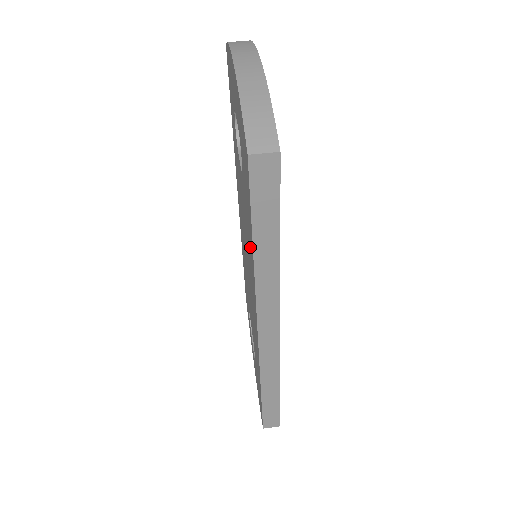
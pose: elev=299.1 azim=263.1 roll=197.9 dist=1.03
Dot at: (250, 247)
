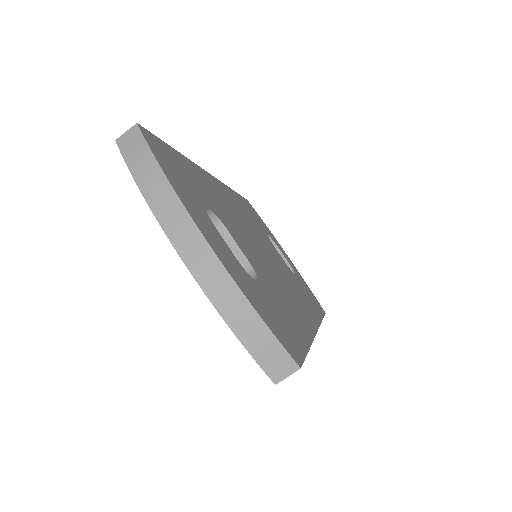
Dot at: occluded
